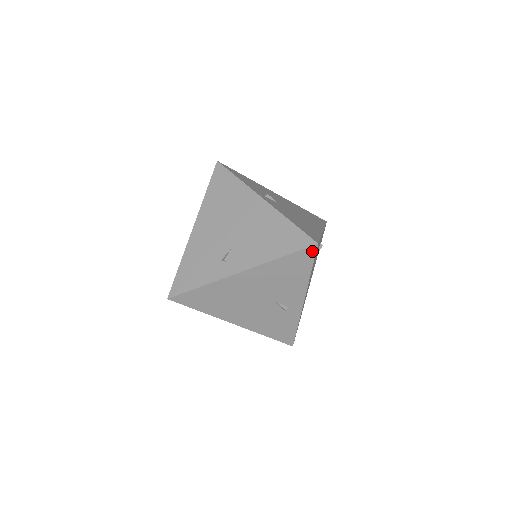
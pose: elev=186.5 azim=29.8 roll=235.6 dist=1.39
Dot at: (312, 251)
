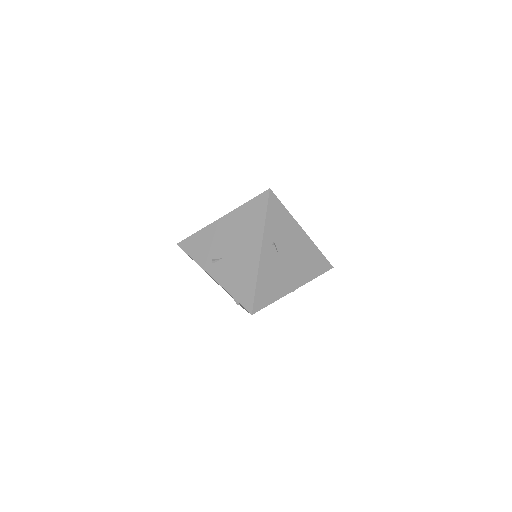
Dot at: occluded
